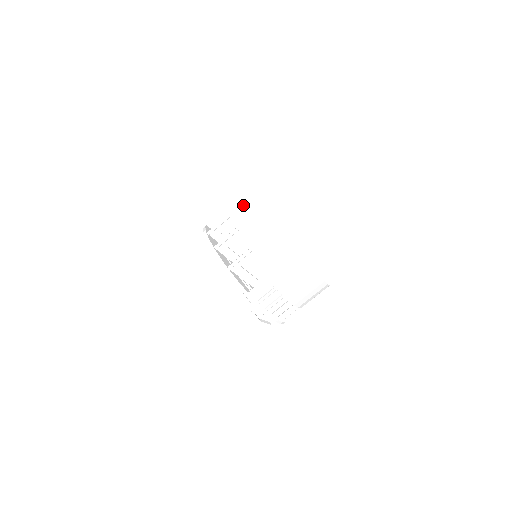
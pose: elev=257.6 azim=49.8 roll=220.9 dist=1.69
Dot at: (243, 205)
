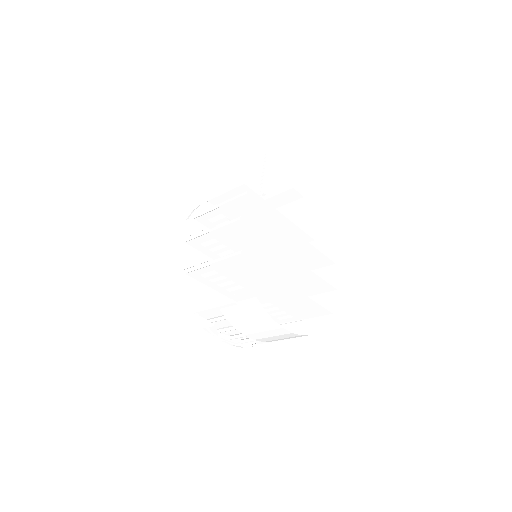
Dot at: (233, 200)
